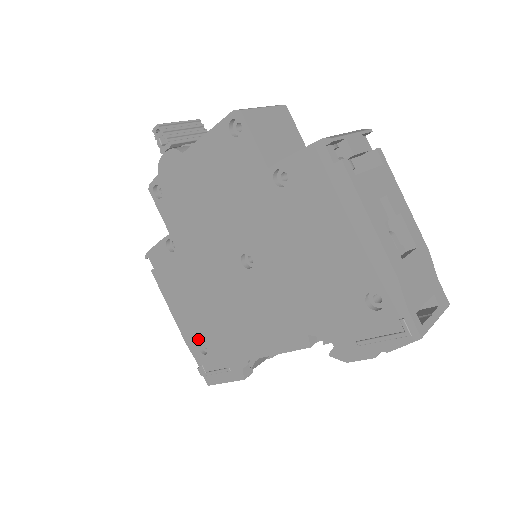
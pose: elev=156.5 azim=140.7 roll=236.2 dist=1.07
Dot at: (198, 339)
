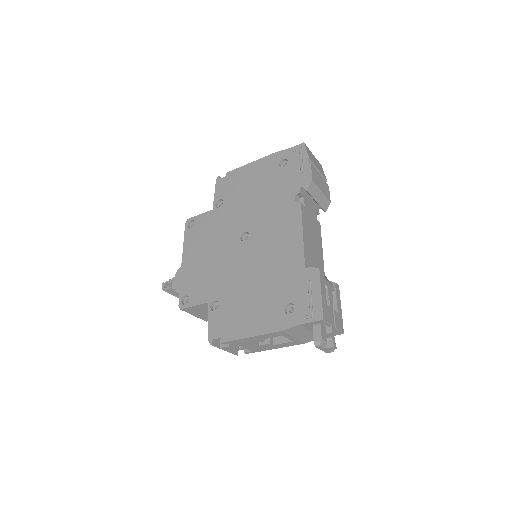
Dot at: (281, 310)
